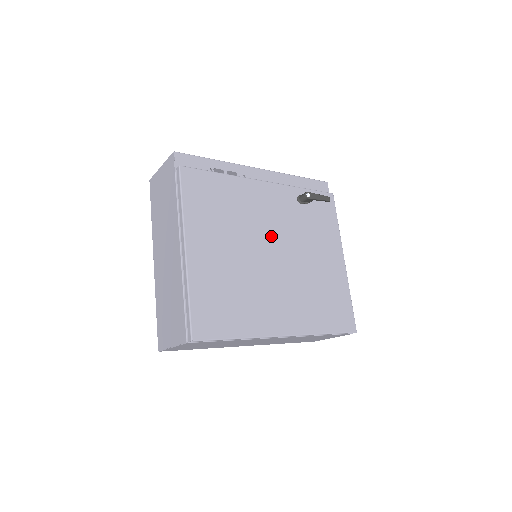
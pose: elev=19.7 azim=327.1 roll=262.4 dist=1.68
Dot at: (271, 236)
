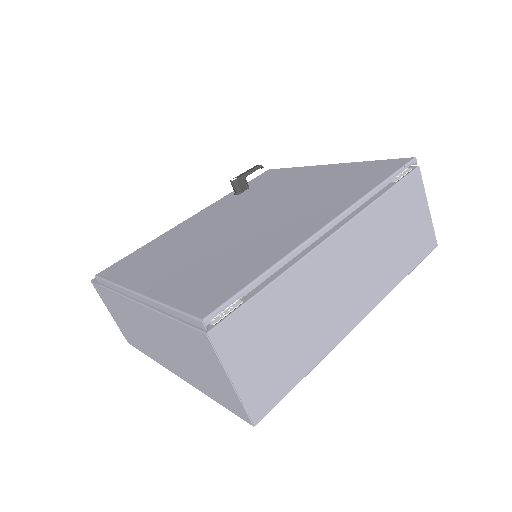
Dot at: (230, 219)
